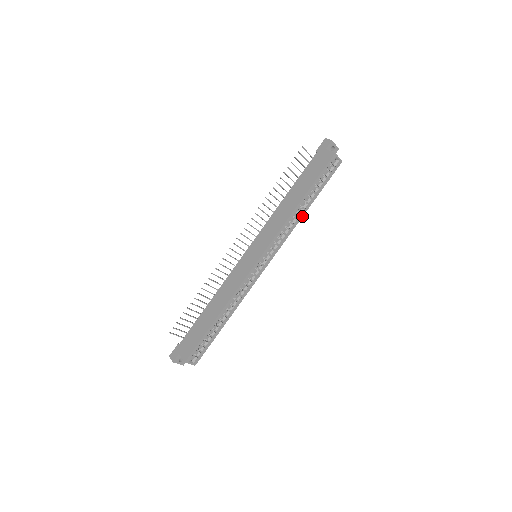
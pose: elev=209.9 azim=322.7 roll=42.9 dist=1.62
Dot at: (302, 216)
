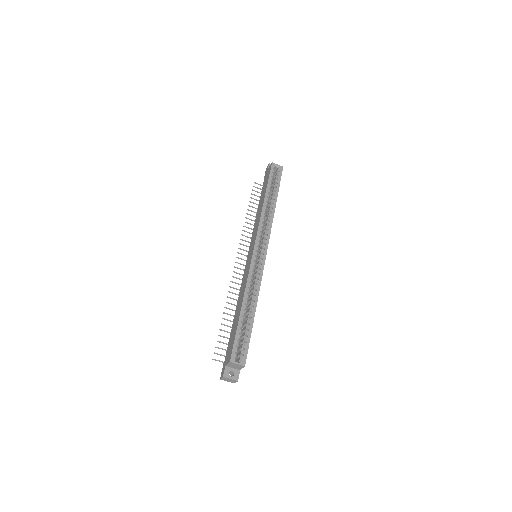
Dot at: (274, 209)
